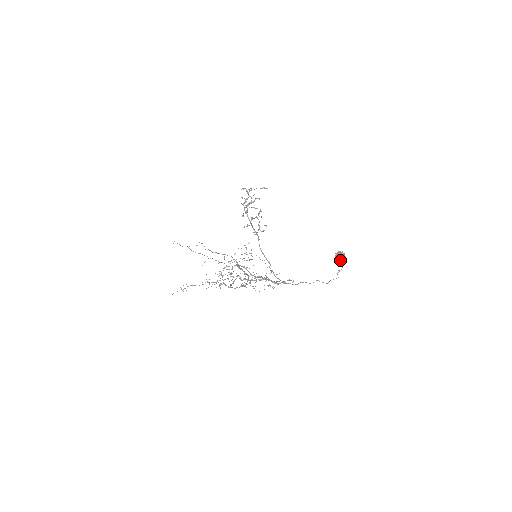
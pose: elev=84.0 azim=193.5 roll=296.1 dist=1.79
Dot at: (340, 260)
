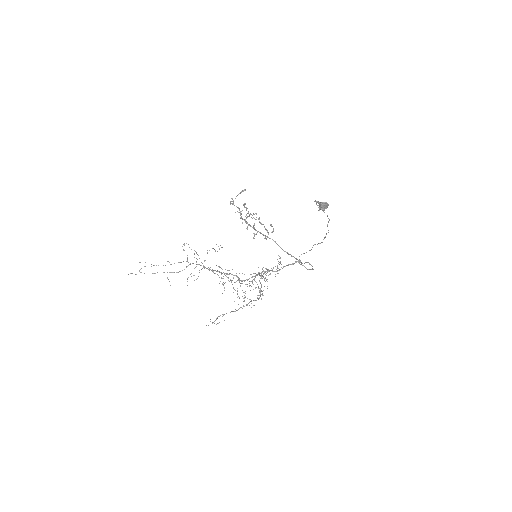
Dot at: occluded
